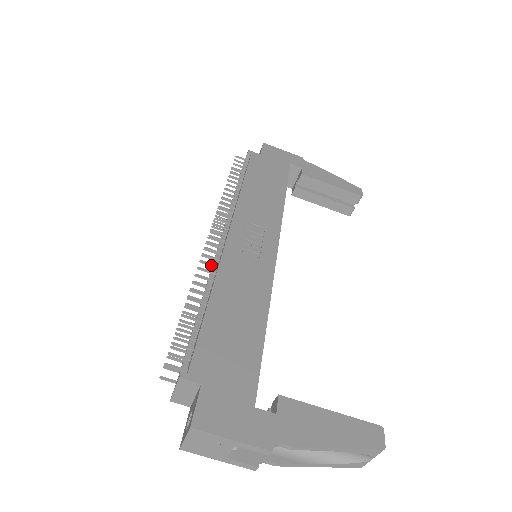
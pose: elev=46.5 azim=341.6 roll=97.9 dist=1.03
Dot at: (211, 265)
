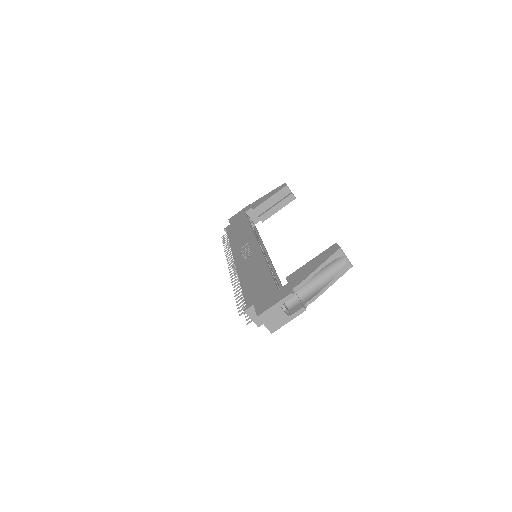
Dot at: occluded
